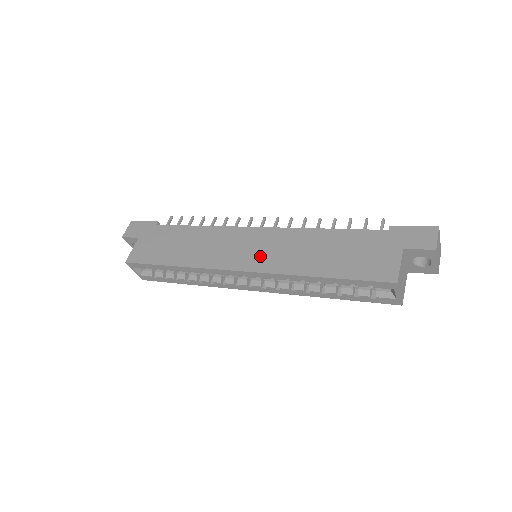
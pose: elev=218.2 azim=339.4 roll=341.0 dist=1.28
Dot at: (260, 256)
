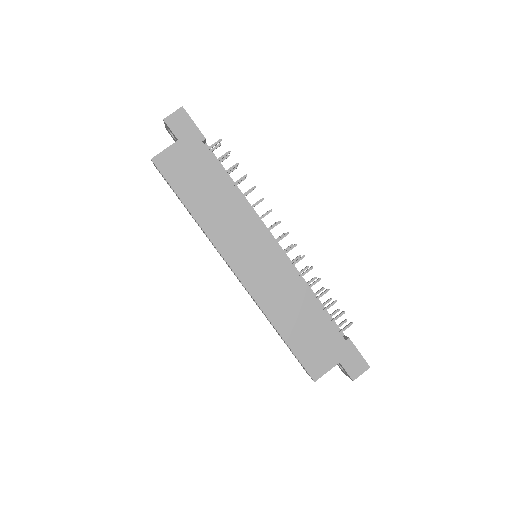
Dot at: (258, 275)
